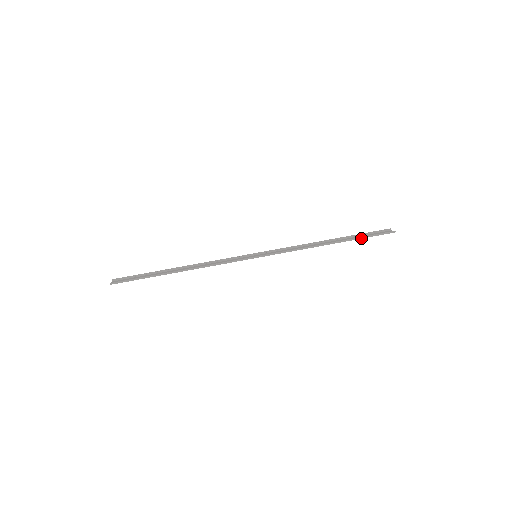
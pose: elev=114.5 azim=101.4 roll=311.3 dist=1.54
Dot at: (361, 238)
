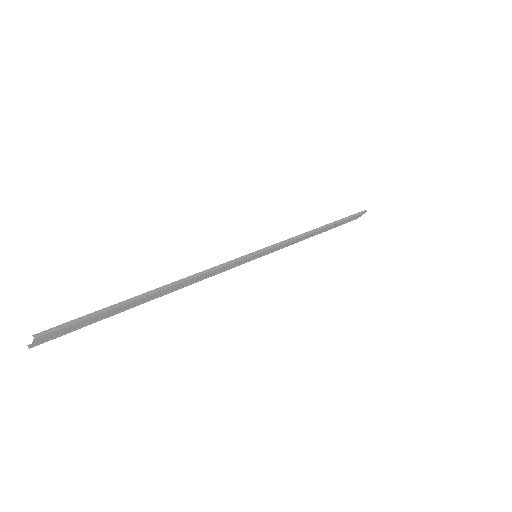
Dot at: (346, 219)
